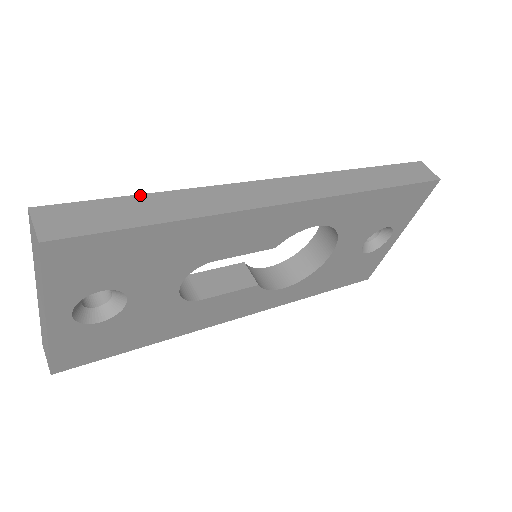
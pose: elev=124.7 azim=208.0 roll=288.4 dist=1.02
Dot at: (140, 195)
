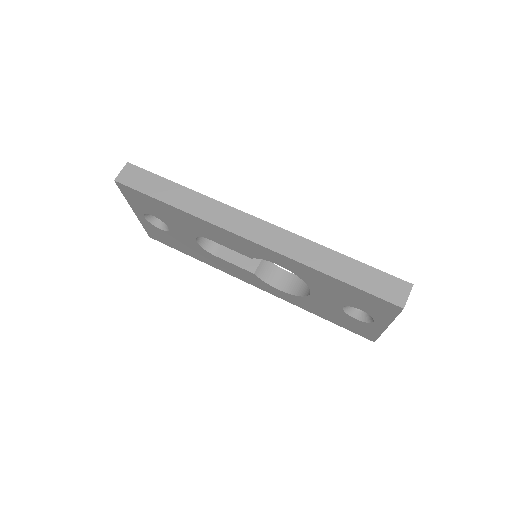
Dot at: (174, 183)
